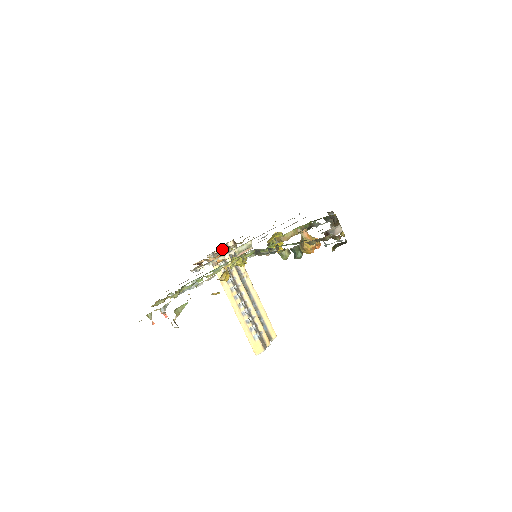
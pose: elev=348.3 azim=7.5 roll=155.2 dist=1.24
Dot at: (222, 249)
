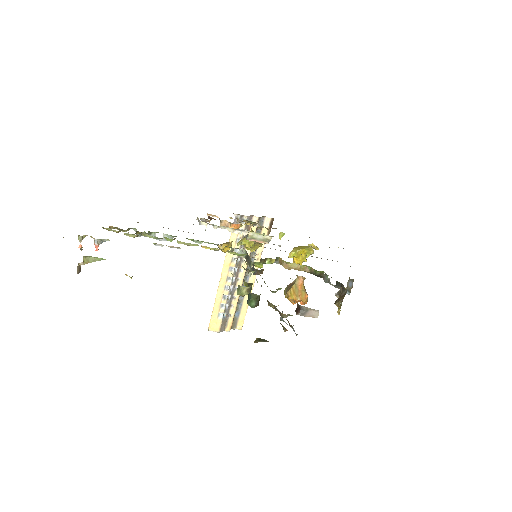
Dot at: occluded
